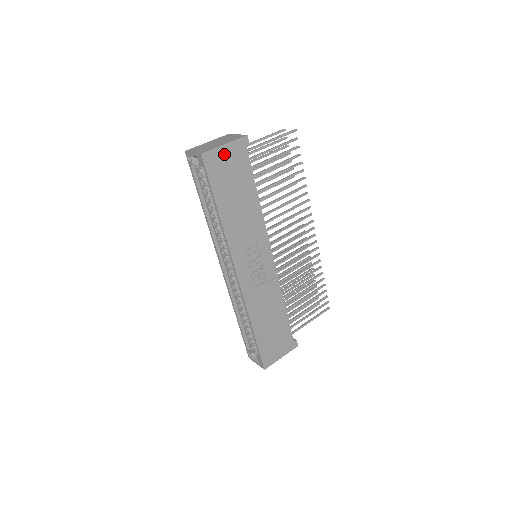
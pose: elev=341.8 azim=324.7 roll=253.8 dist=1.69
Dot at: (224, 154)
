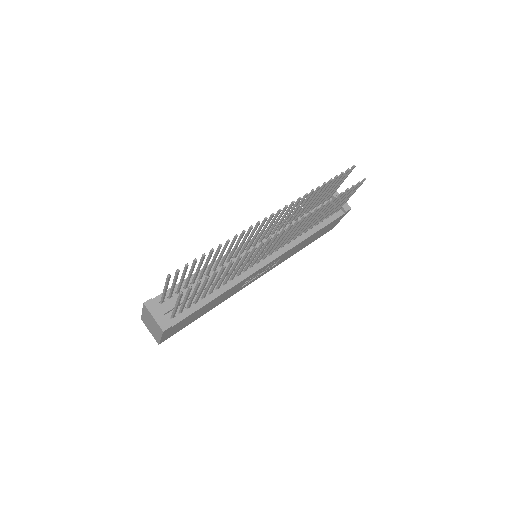
Dot at: (168, 334)
